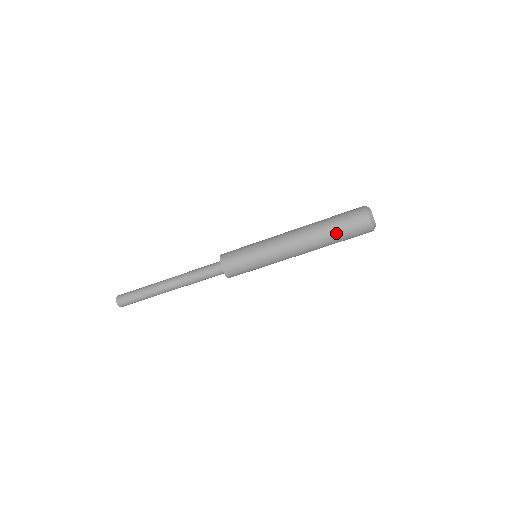
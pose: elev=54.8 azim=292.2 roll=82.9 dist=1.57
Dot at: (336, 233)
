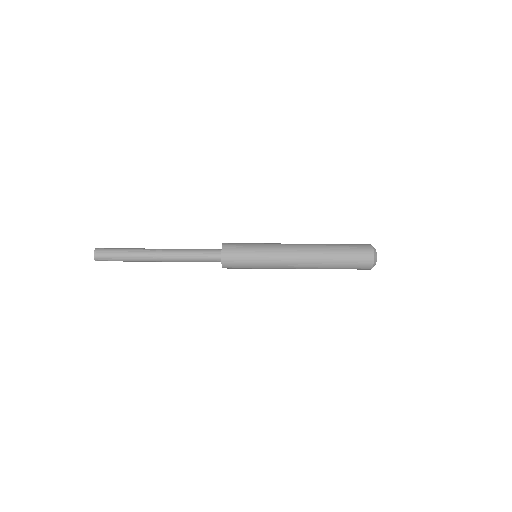
Dot at: (339, 268)
